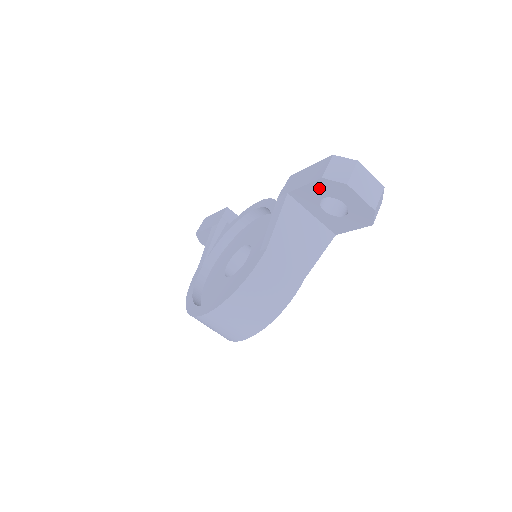
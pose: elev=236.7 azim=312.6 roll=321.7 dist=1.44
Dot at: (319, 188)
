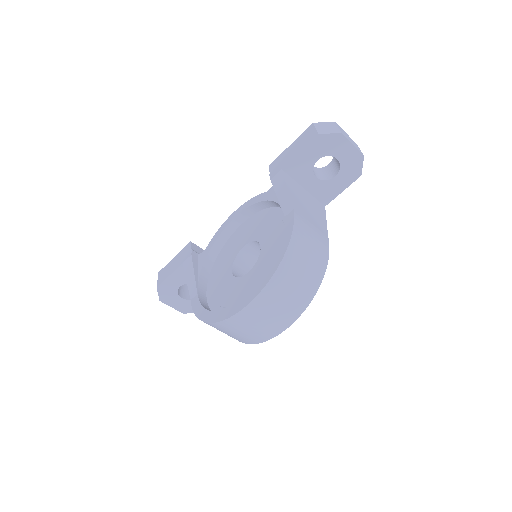
Dot at: (314, 149)
